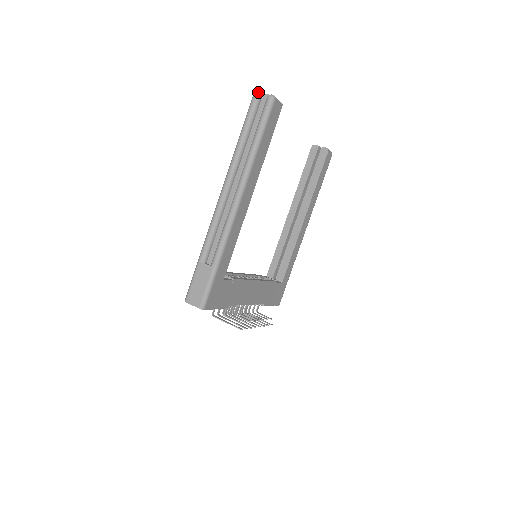
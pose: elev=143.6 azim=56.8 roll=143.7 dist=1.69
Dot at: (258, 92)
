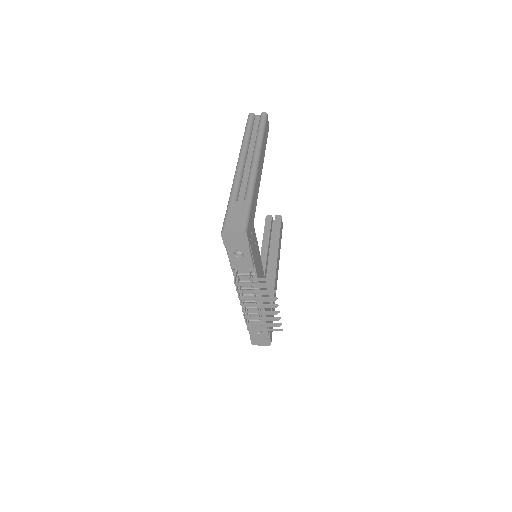
Dot at: (252, 113)
